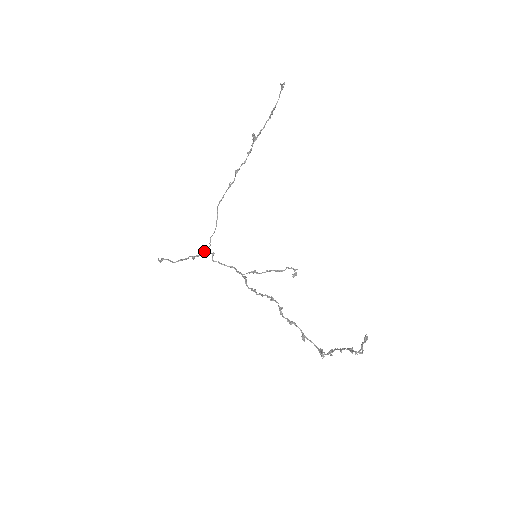
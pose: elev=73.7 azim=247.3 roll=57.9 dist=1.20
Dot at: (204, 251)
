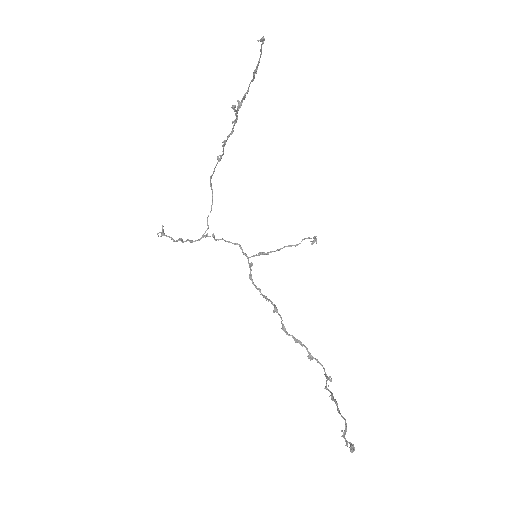
Dot at: (202, 235)
